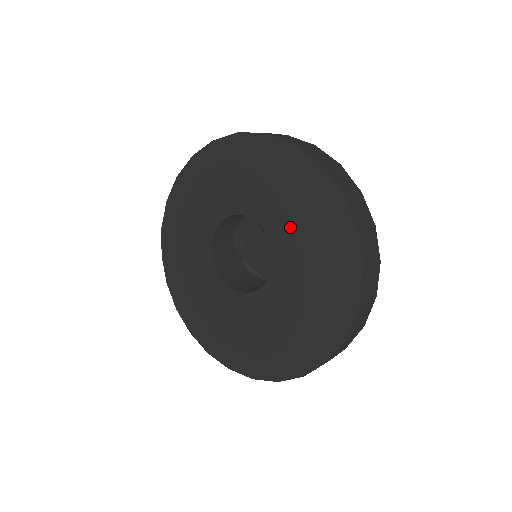
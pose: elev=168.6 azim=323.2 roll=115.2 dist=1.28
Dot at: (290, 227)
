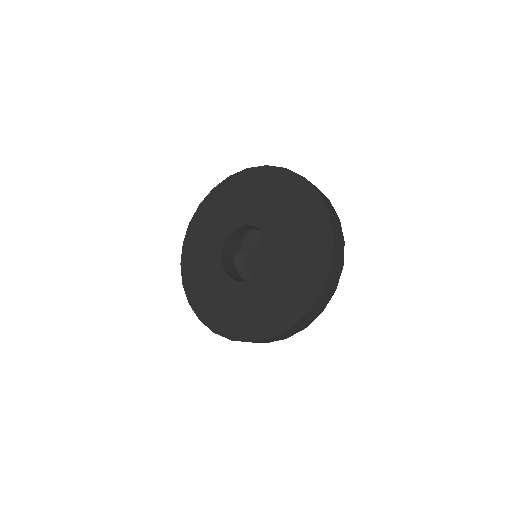
Dot at: (247, 207)
